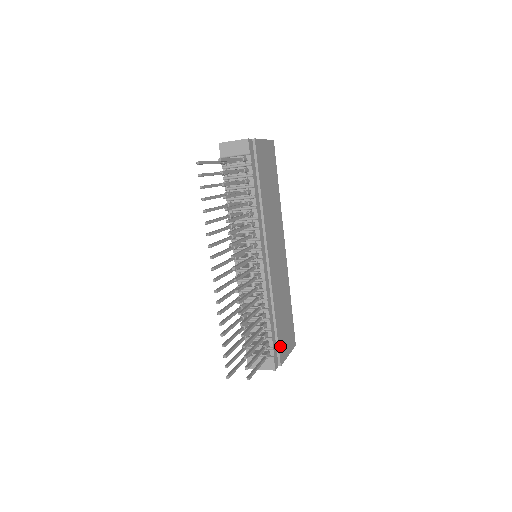
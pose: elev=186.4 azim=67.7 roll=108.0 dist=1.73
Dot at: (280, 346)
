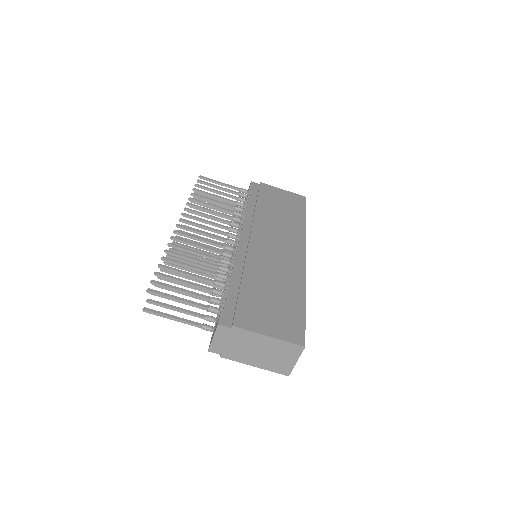
Dot at: (243, 309)
